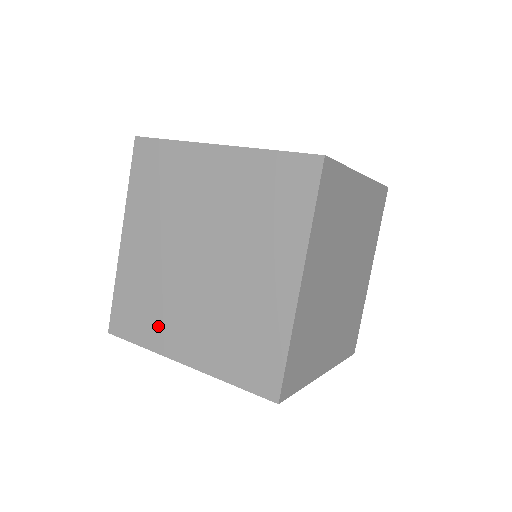
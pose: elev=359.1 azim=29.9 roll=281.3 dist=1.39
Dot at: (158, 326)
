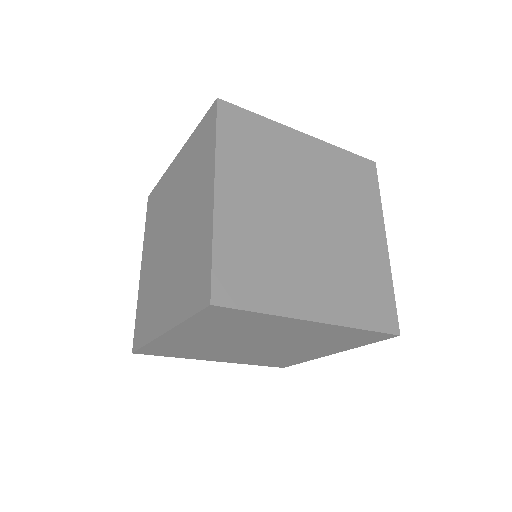
Dot at: (153, 316)
